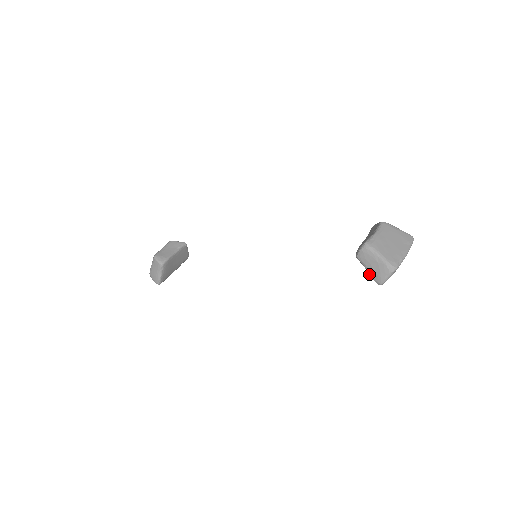
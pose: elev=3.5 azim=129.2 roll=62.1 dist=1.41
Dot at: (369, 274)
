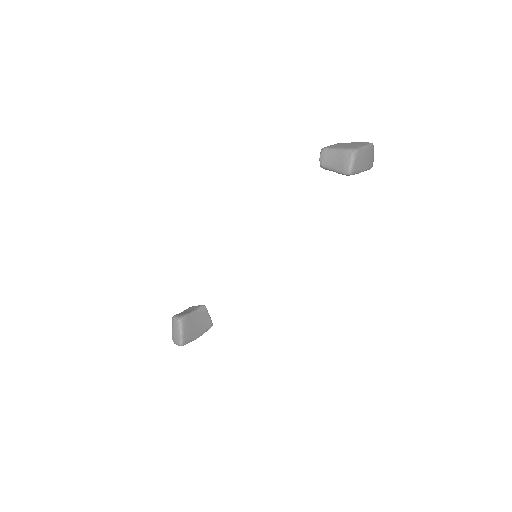
Dot at: (336, 172)
